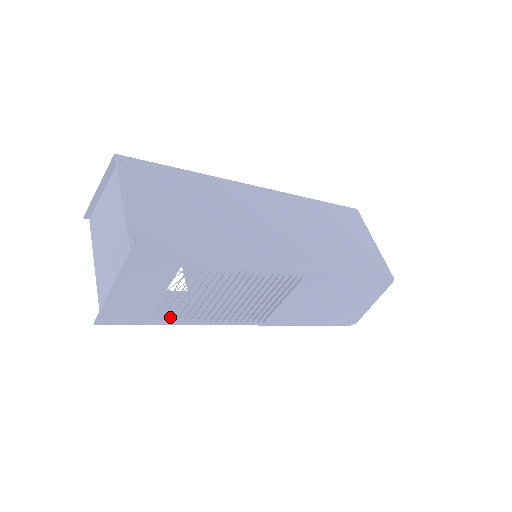
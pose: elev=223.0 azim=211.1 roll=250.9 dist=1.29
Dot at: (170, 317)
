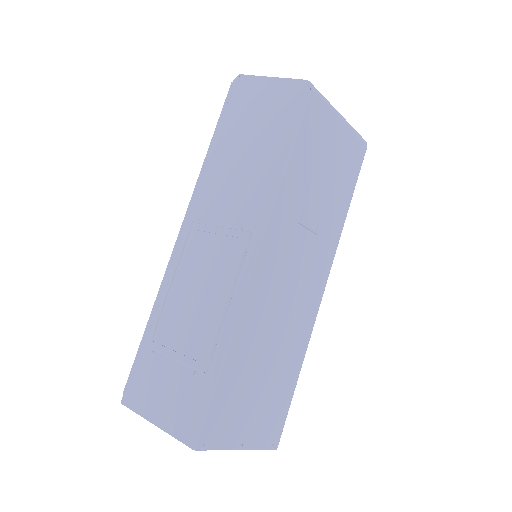
Dot at: occluded
